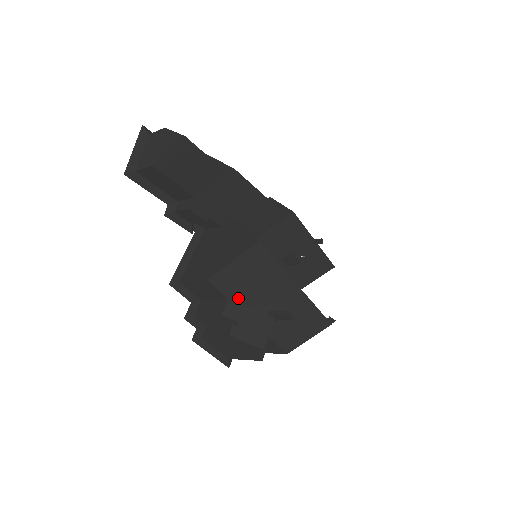
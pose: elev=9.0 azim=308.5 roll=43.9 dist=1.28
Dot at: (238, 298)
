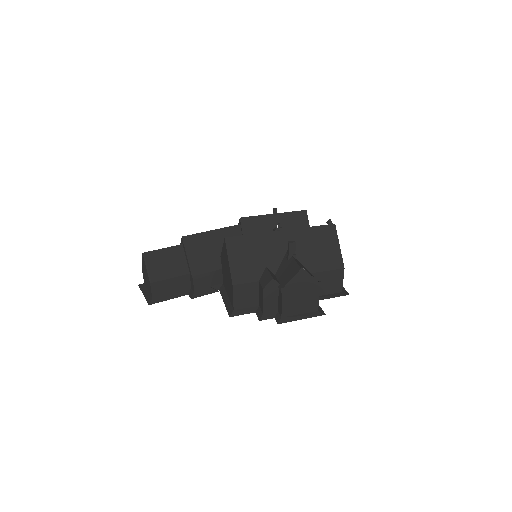
Dot at: (263, 274)
